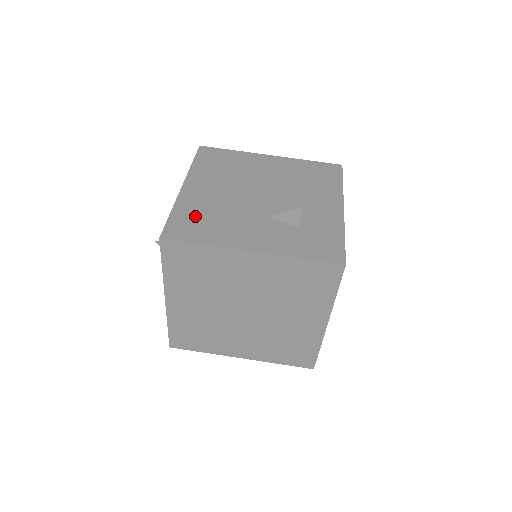
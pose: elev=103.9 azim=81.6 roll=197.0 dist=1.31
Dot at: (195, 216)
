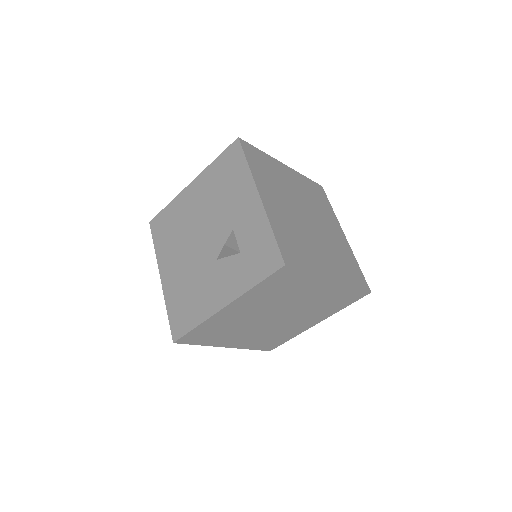
Dot at: (180, 303)
